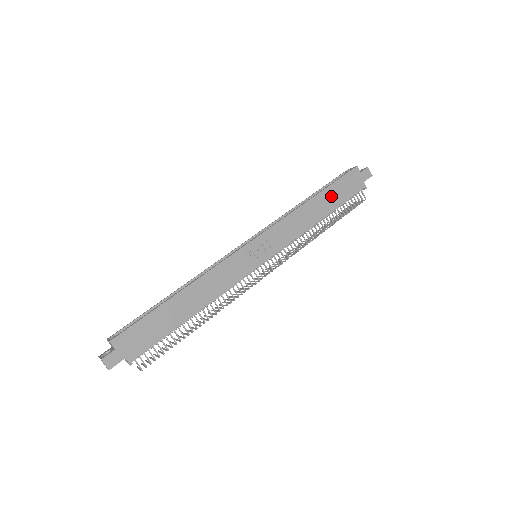
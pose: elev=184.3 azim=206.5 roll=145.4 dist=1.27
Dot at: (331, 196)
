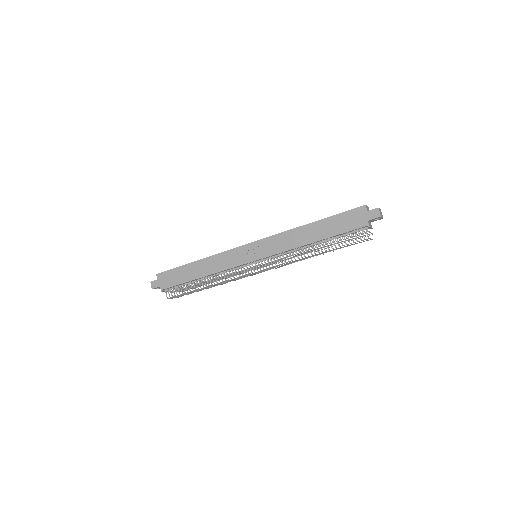
Dot at: (328, 226)
